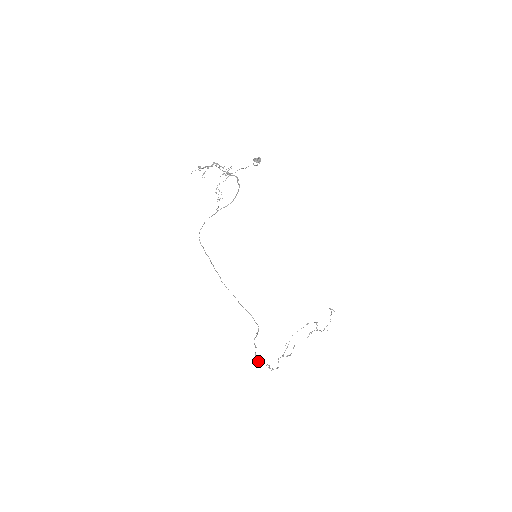
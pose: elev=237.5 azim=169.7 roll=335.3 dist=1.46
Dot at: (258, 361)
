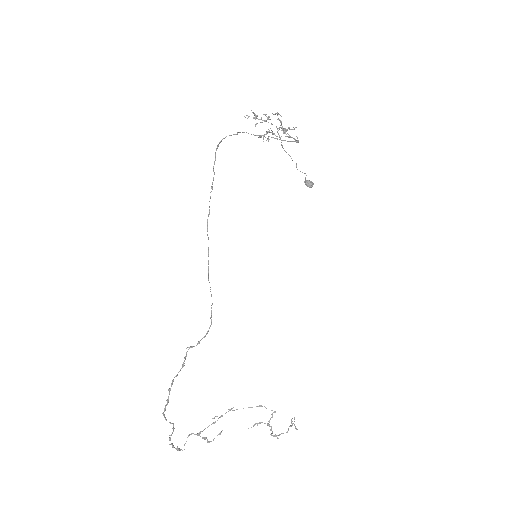
Dot at: (168, 398)
